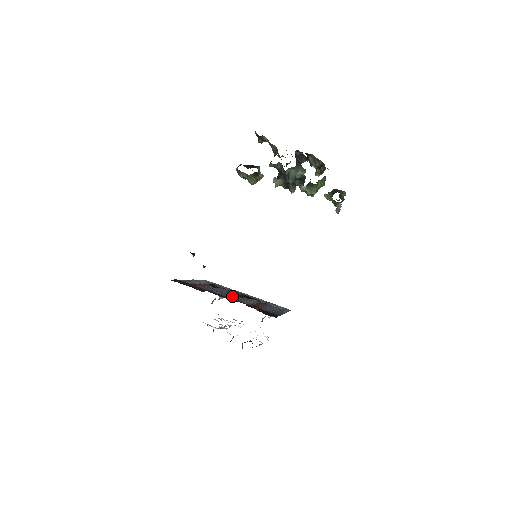
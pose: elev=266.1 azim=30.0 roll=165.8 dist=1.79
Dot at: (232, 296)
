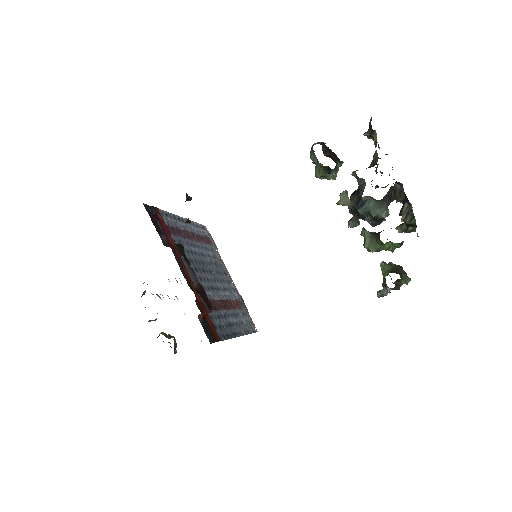
Dot at: (201, 272)
